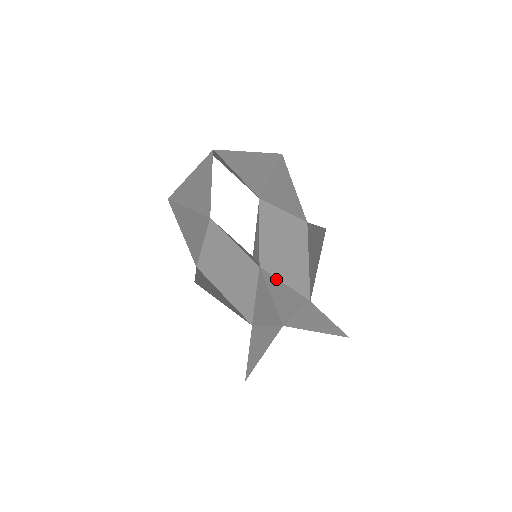
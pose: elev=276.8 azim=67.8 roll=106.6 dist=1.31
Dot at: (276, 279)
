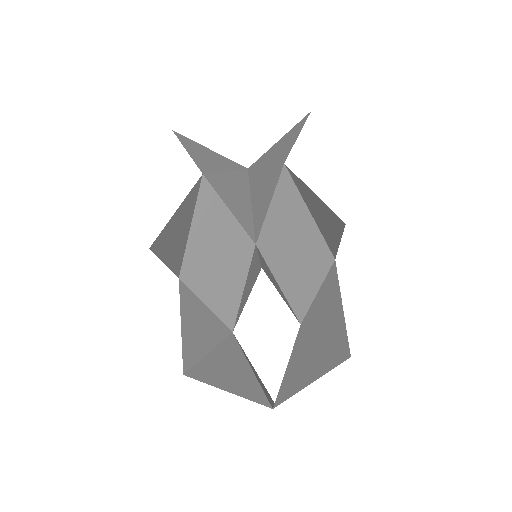
Dot at: (271, 273)
